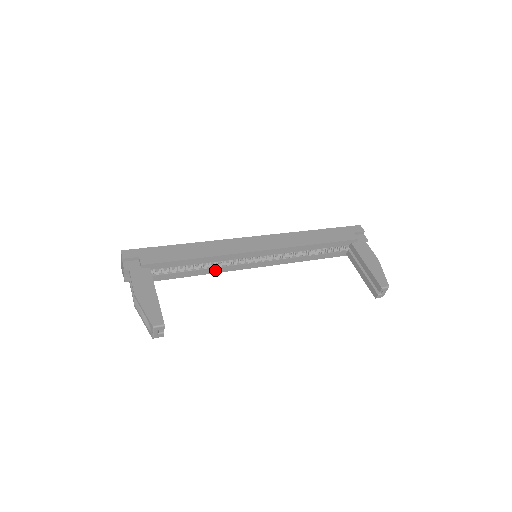
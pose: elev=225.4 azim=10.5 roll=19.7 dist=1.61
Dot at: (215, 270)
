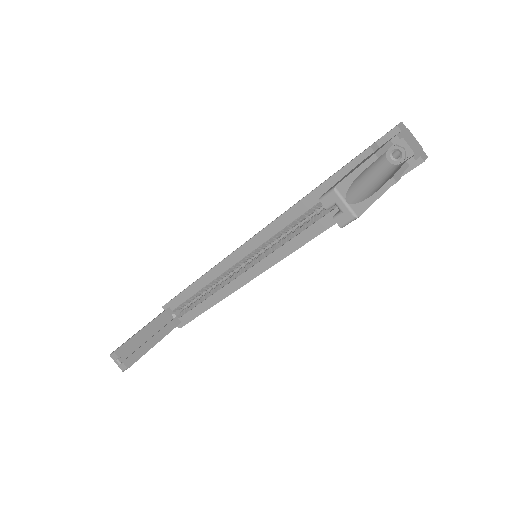
Dot at: (224, 292)
